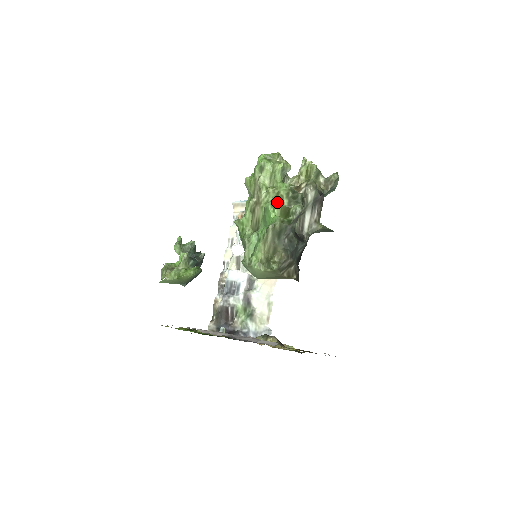
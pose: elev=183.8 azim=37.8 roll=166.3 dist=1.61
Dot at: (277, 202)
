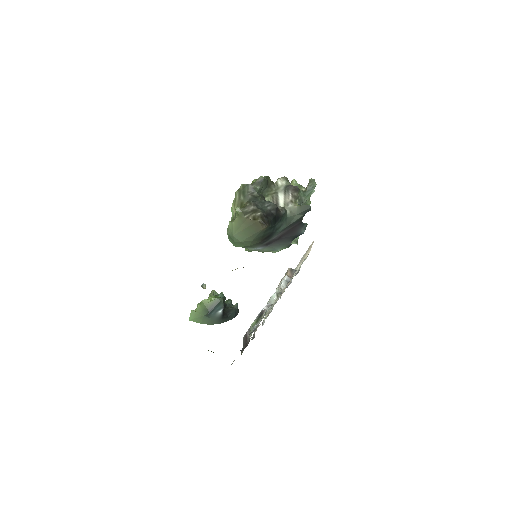
Dot at: occluded
